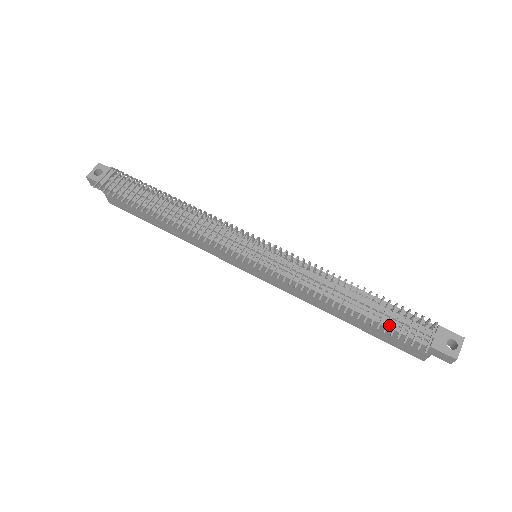
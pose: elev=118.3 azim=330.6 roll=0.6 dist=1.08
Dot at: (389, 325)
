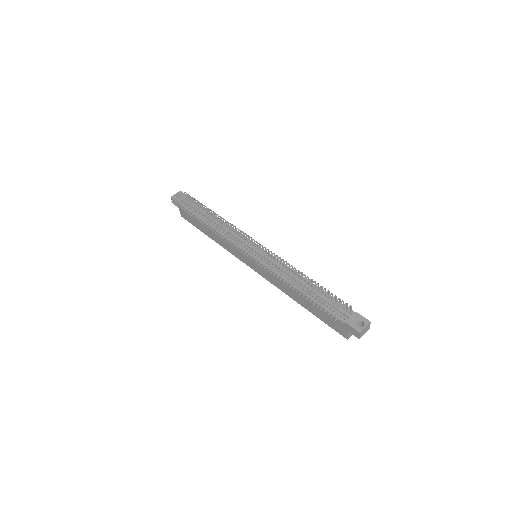
Dot at: occluded
